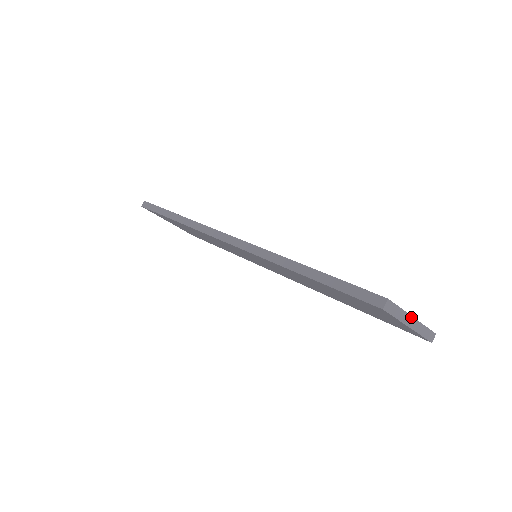
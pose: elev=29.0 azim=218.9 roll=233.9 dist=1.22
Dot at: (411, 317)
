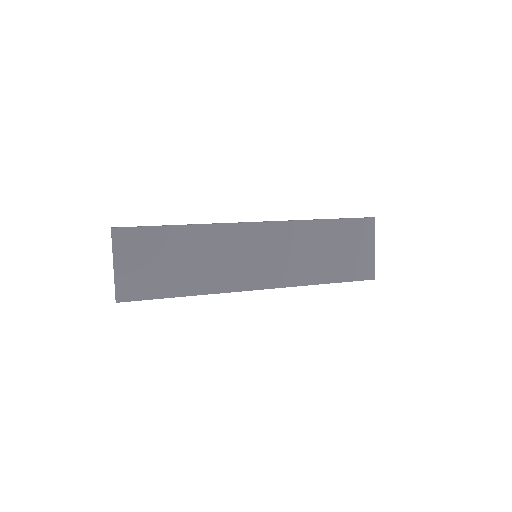
Dot at: occluded
